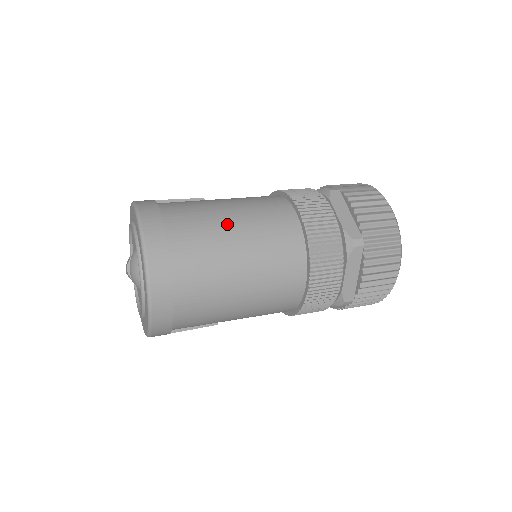
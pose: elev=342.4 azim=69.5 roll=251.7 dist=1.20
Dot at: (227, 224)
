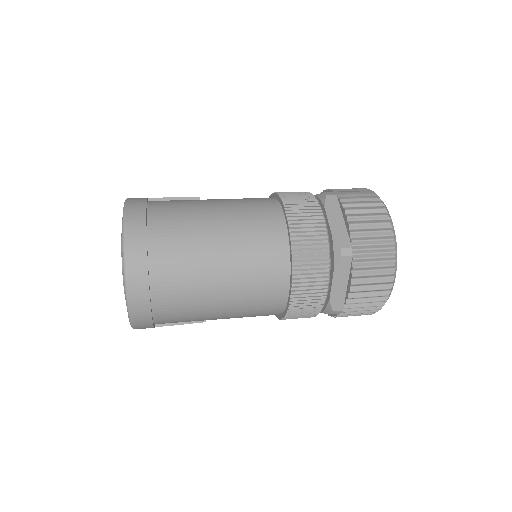
Dot at: (210, 226)
